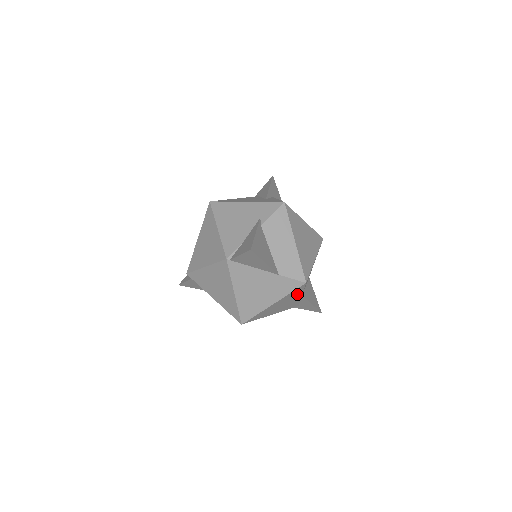
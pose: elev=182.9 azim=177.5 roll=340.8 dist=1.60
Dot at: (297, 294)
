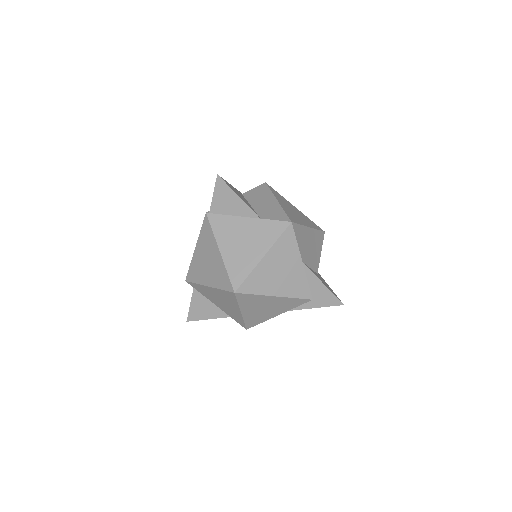
Dot at: (292, 252)
